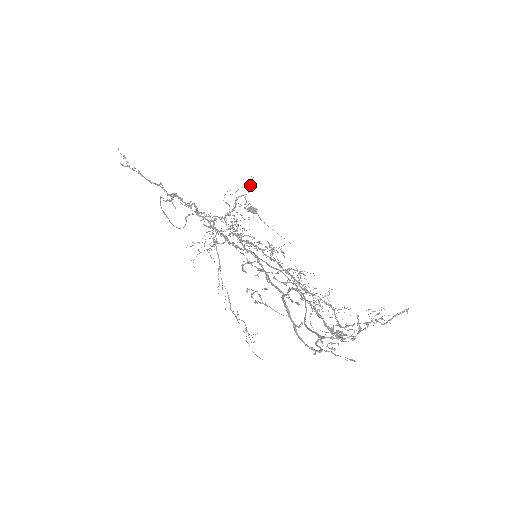
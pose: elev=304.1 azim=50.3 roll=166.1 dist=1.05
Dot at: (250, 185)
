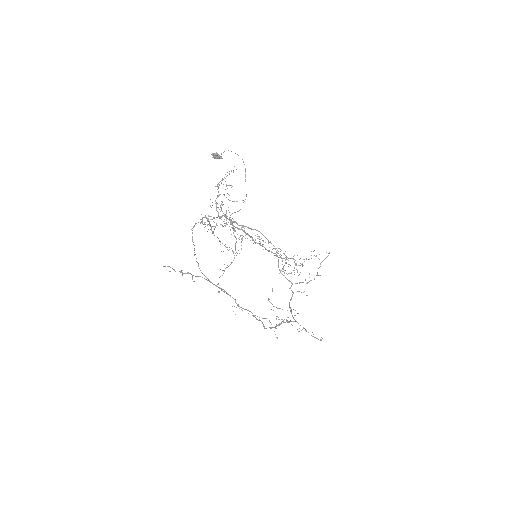
Dot at: (229, 173)
